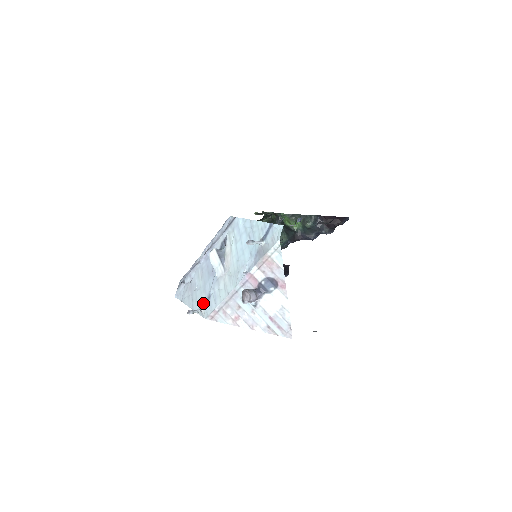
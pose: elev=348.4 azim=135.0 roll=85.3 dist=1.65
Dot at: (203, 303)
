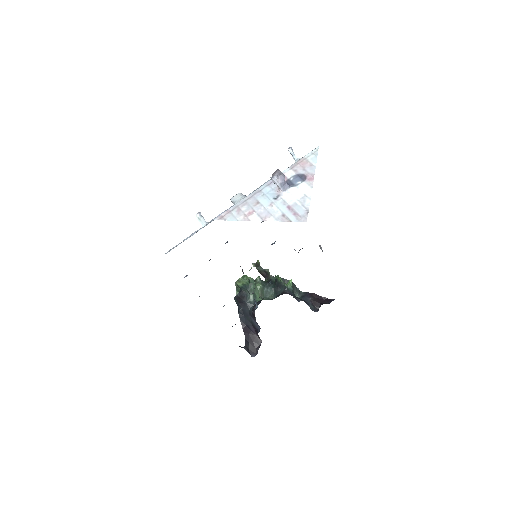
Dot at: occluded
